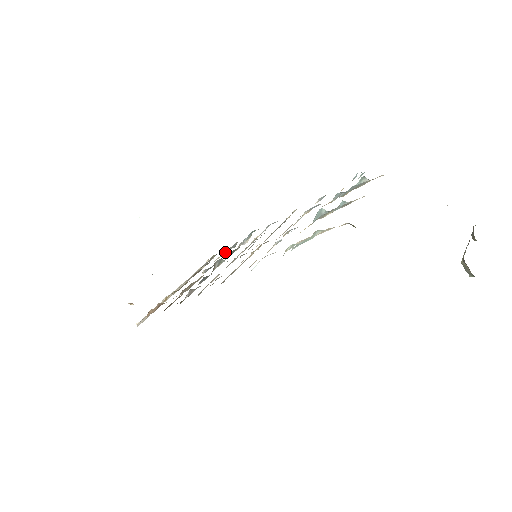
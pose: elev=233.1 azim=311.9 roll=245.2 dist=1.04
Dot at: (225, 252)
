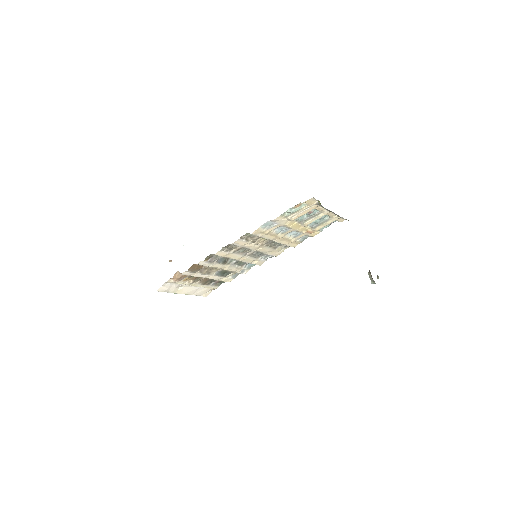
Dot at: (228, 278)
